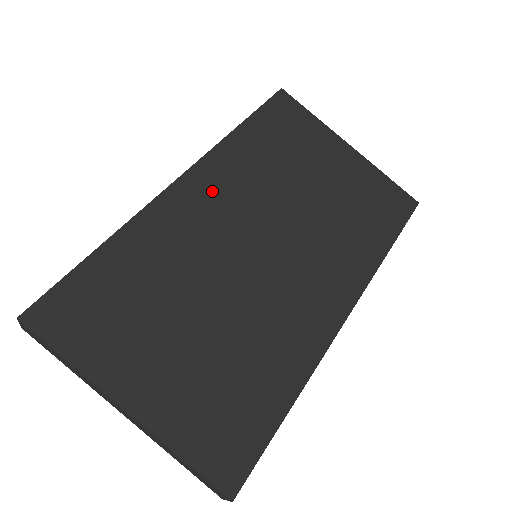
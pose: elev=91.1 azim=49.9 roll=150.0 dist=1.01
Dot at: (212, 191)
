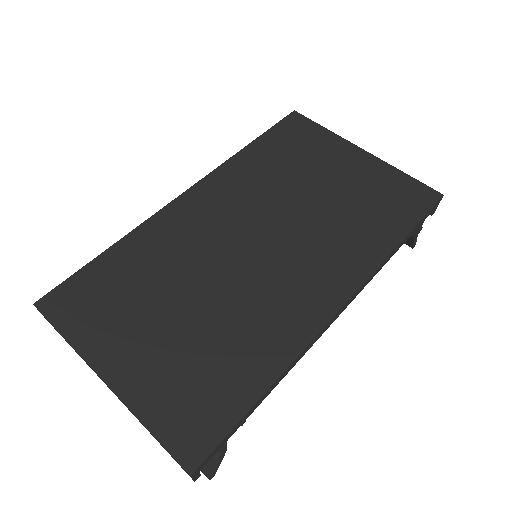
Dot at: (213, 200)
